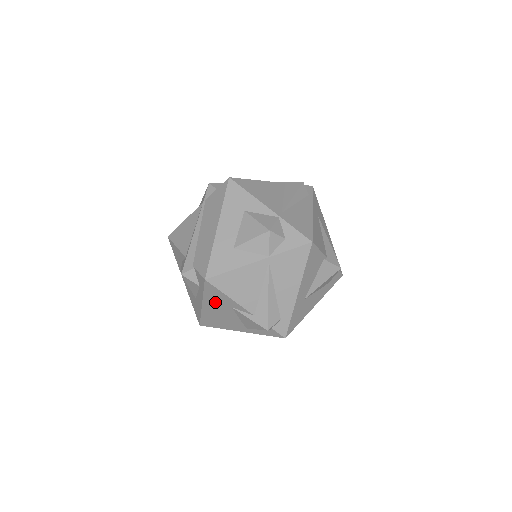
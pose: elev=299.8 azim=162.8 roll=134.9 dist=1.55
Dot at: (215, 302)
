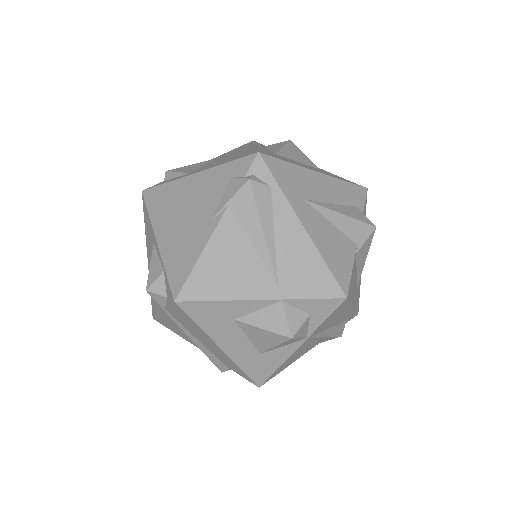
Dot at: occluded
